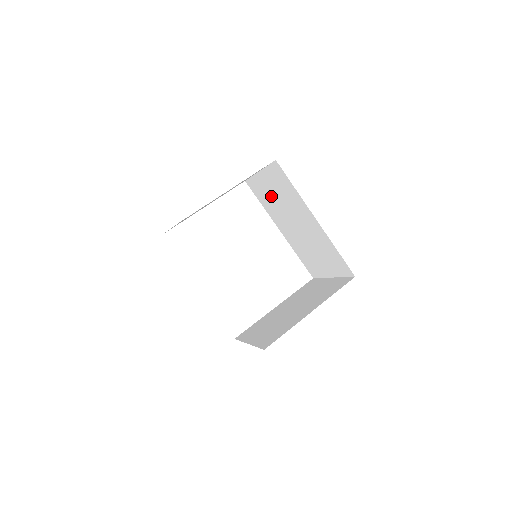
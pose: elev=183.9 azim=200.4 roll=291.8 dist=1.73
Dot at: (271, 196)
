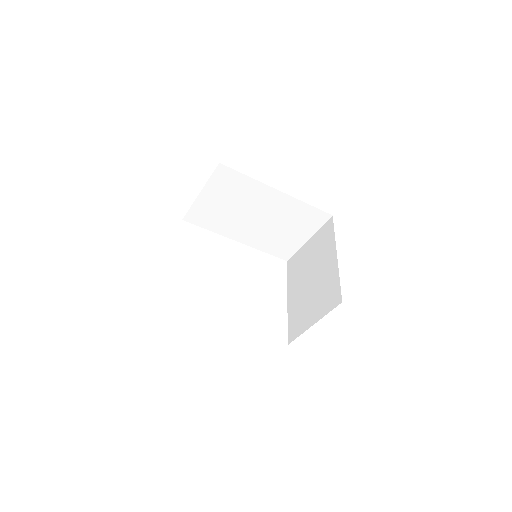
Dot at: (220, 210)
